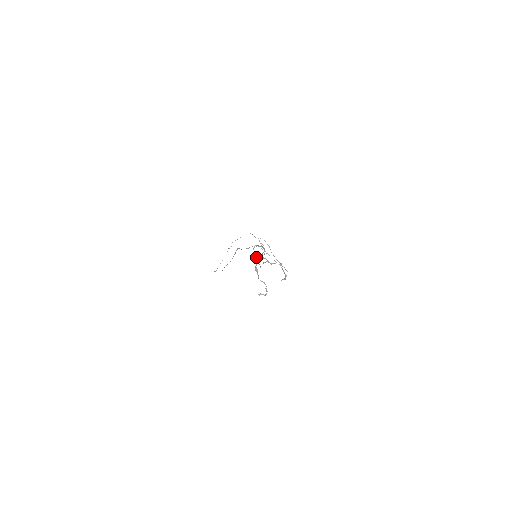
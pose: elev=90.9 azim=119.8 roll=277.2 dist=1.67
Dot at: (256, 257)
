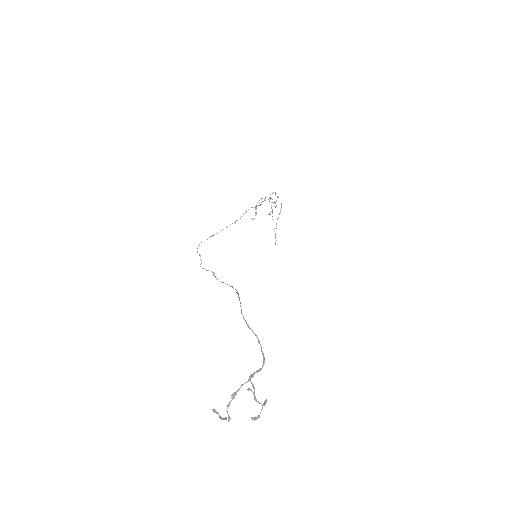
Dot at: (259, 203)
